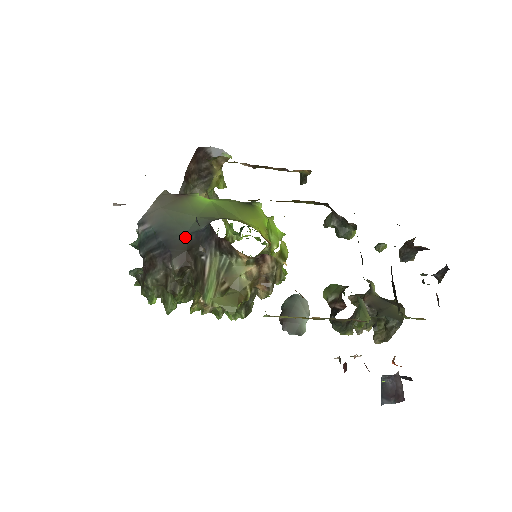
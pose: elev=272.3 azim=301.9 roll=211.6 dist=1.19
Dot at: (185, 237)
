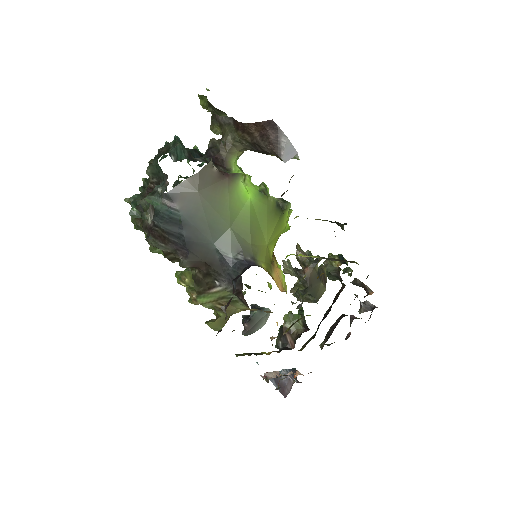
Dot at: (209, 248)
